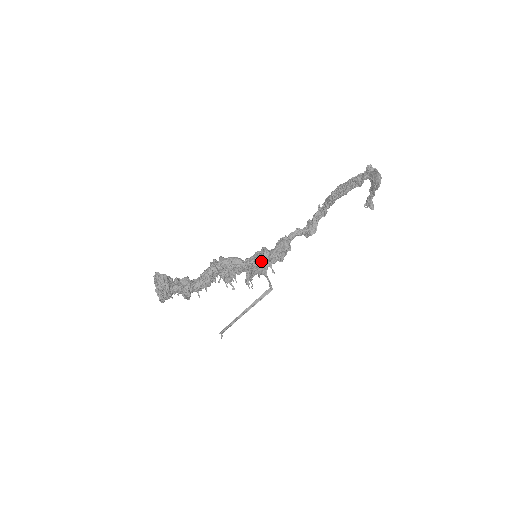
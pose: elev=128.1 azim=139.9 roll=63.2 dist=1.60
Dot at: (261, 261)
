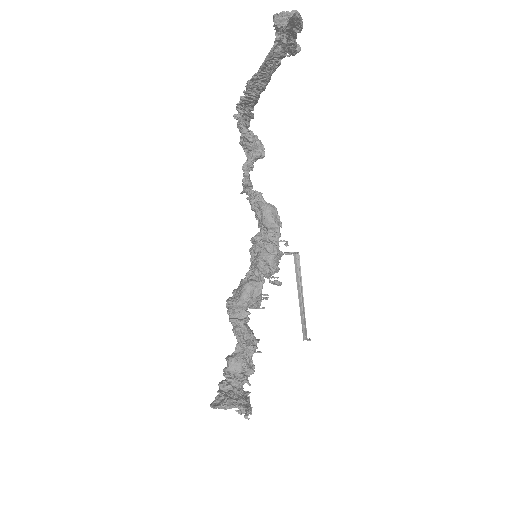
Dot at: (275, 261)
